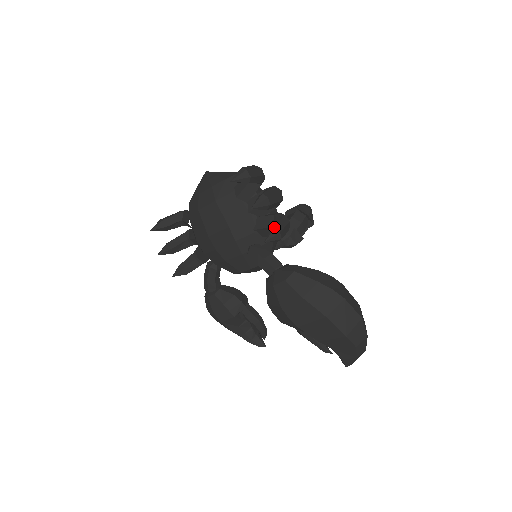
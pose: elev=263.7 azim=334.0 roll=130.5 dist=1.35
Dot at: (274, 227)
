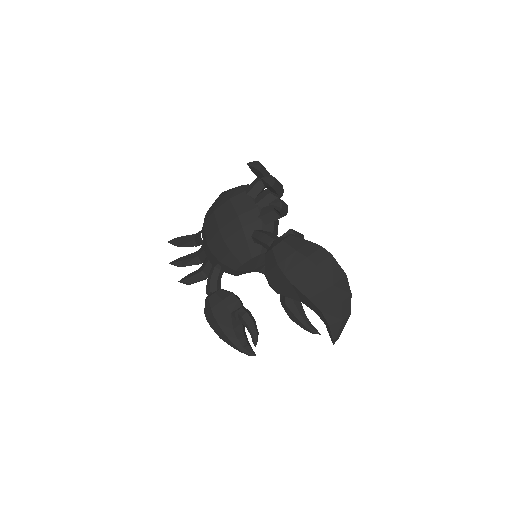
Dot at: (277, 198)
